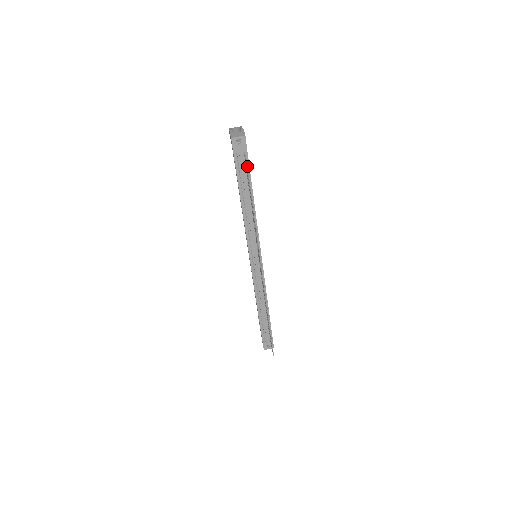
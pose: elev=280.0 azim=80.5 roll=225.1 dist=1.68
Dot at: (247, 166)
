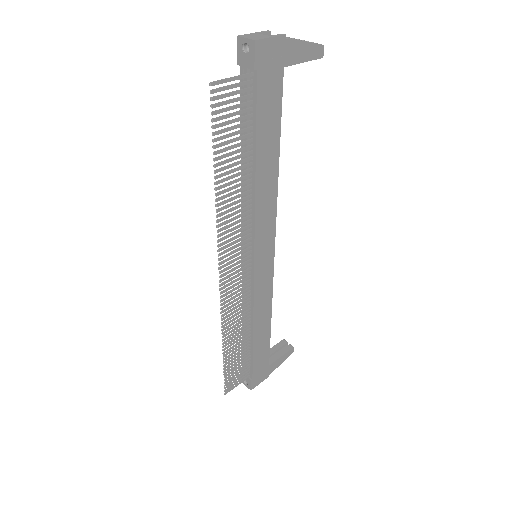
Dot at: occluded
